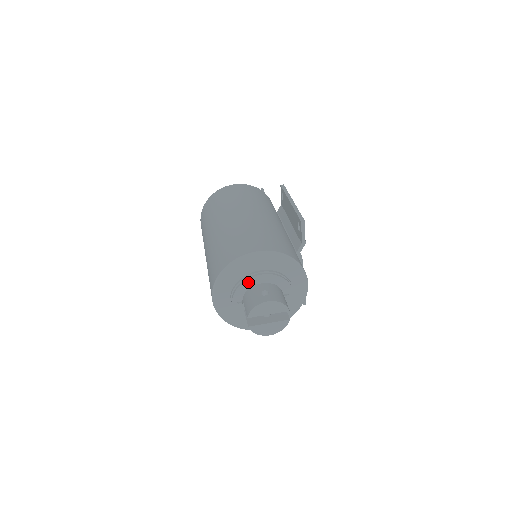
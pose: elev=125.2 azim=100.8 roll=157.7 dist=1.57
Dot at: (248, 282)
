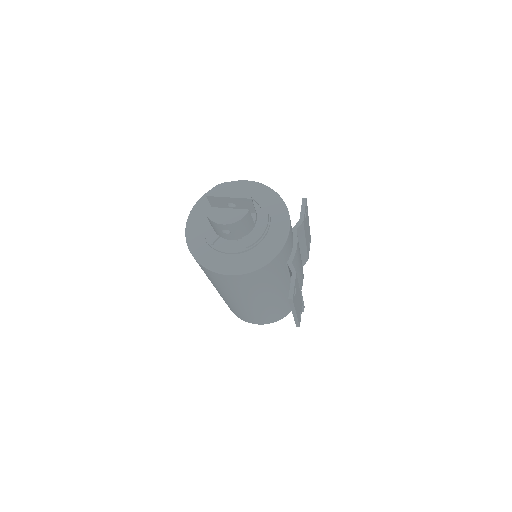
Dot at: occluded
